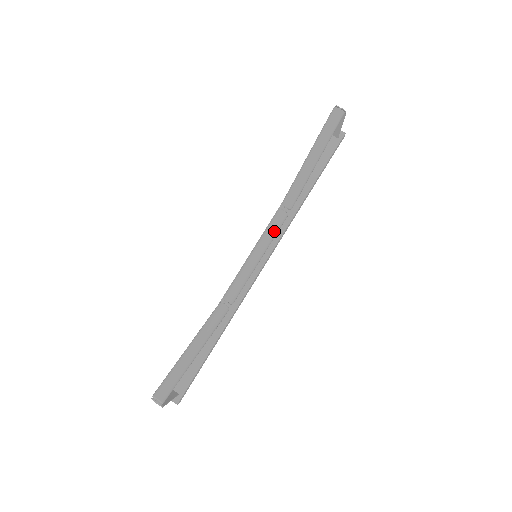
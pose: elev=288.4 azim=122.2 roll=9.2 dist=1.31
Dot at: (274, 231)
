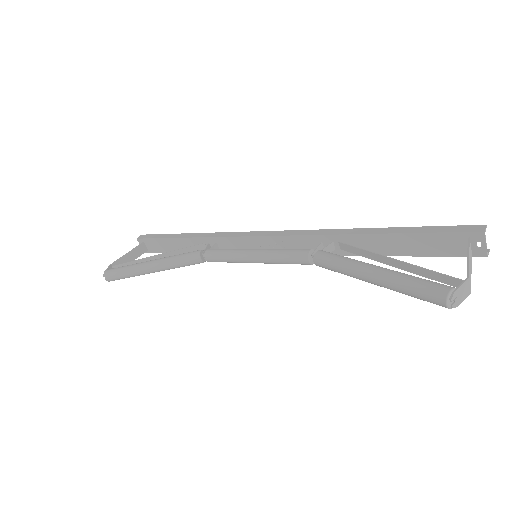
Dot at: (285, 263)
